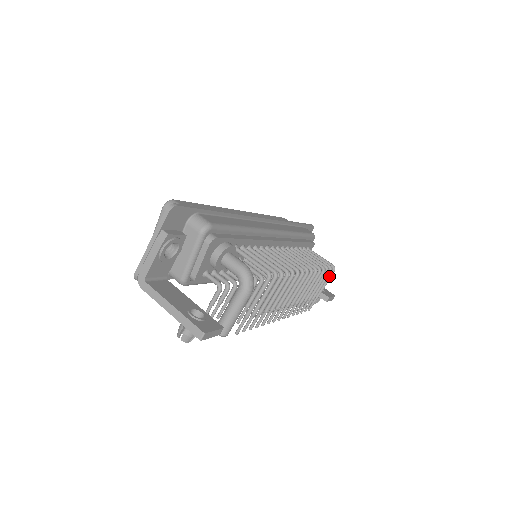
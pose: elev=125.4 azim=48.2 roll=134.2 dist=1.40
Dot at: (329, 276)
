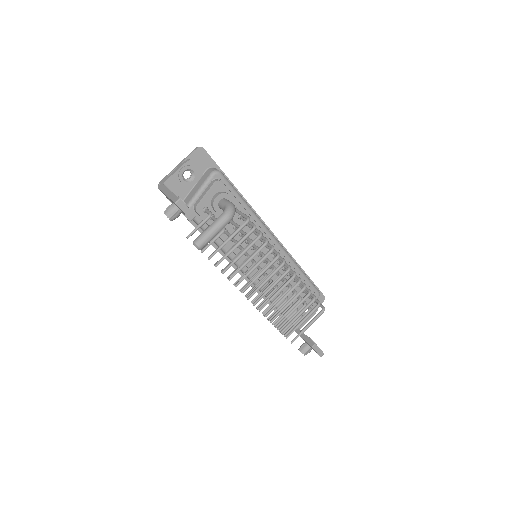
Dot at: (318, 314)
